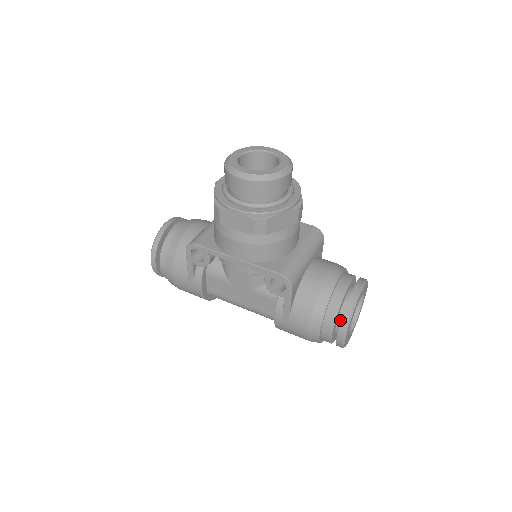
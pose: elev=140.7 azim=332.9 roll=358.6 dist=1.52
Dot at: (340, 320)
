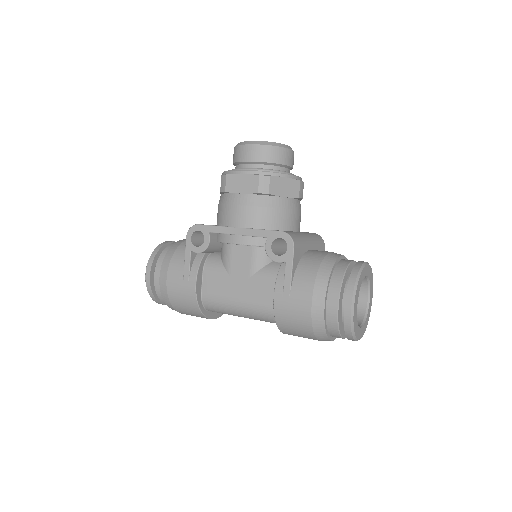
Dot at: occluded
